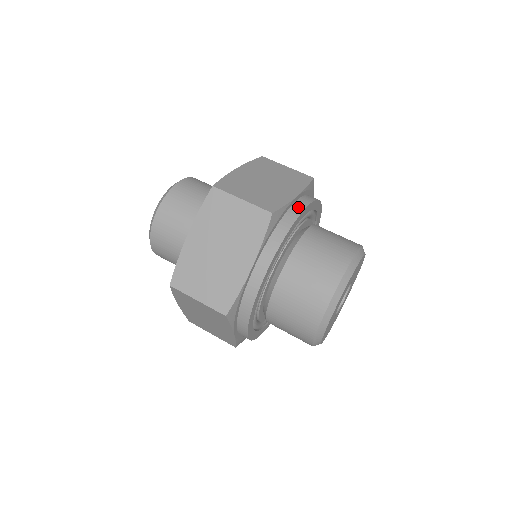
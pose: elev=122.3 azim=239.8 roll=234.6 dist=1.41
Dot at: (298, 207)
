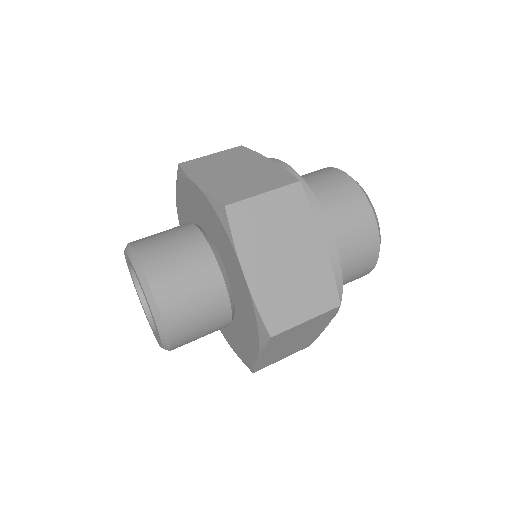
Dot at: occluded
